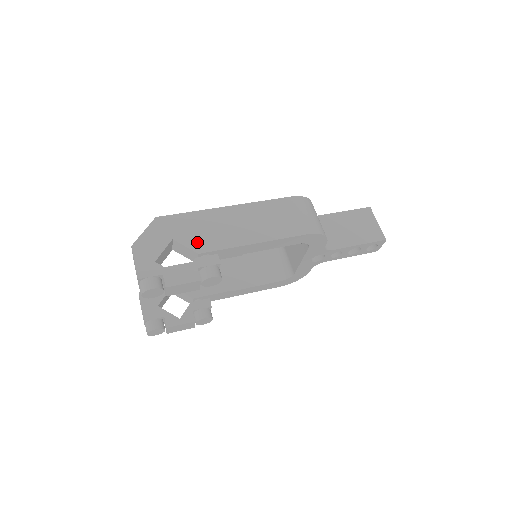
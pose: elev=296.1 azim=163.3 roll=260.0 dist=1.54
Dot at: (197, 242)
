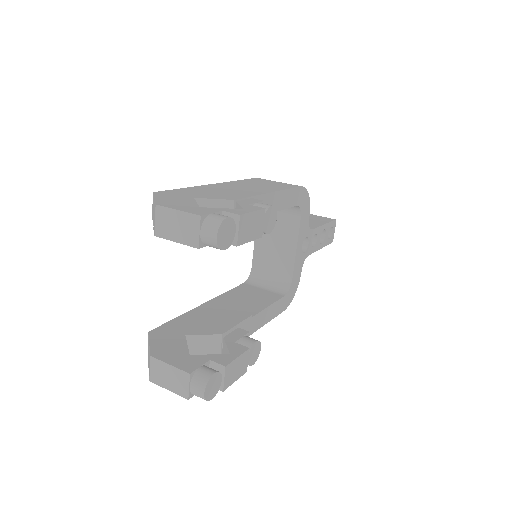
Dot at: (221, 196)
